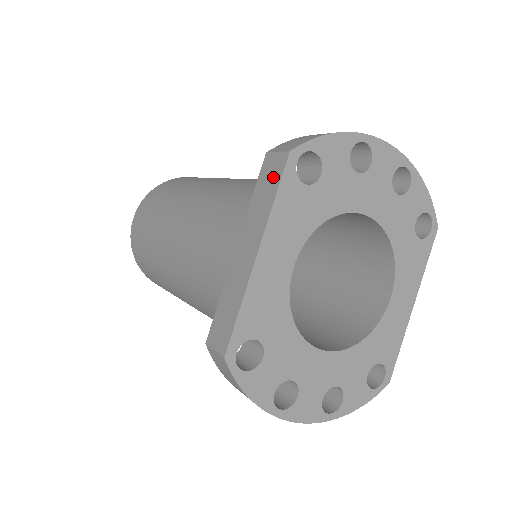
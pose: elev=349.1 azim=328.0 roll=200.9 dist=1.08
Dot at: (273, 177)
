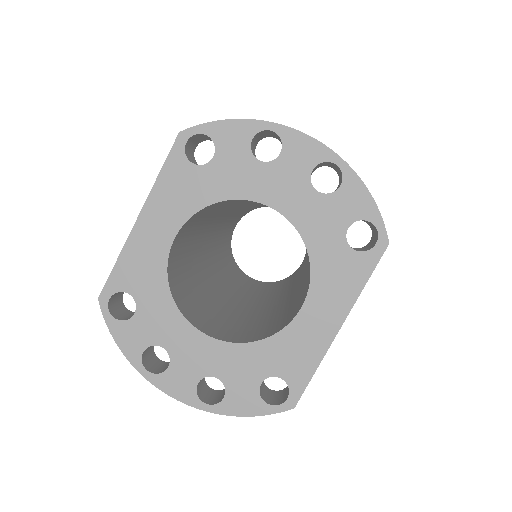
Dot at: occluded
